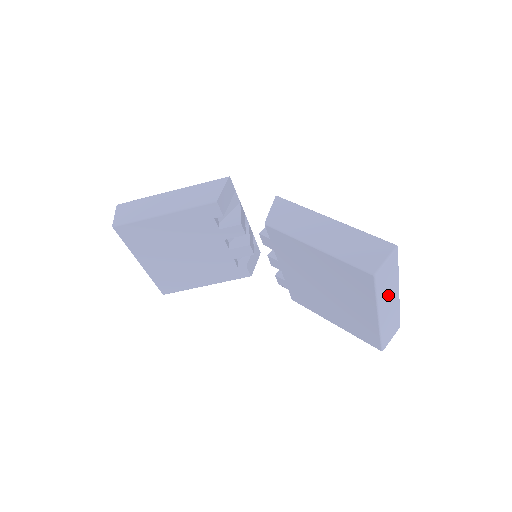
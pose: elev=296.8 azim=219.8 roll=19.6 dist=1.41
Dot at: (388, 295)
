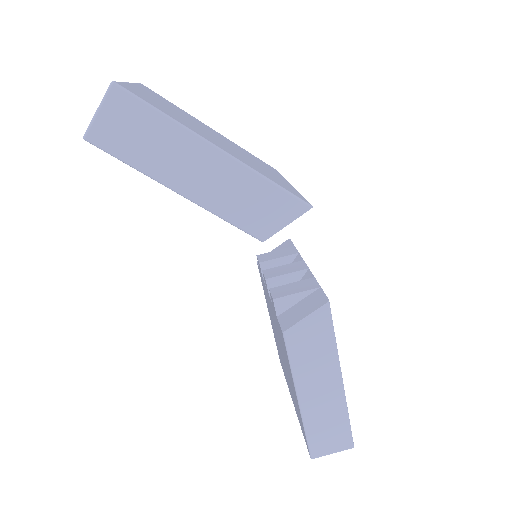
Dot at: occluded
